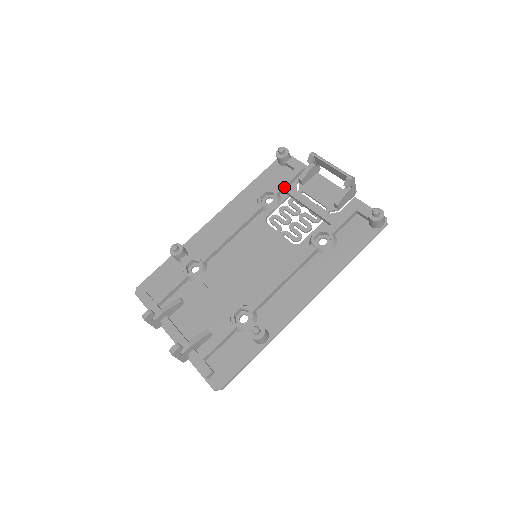
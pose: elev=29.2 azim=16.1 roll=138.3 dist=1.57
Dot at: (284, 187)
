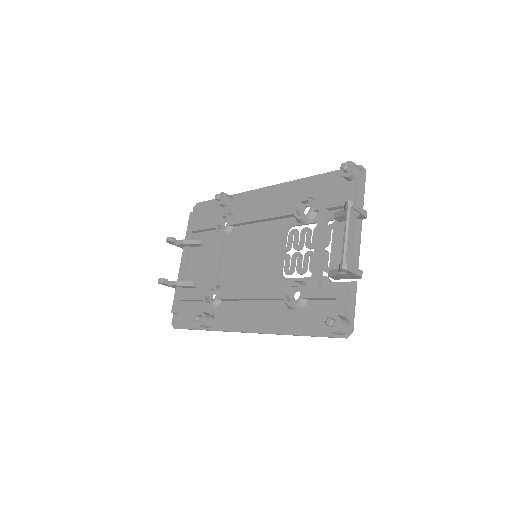
Dot at: (321, 210)
